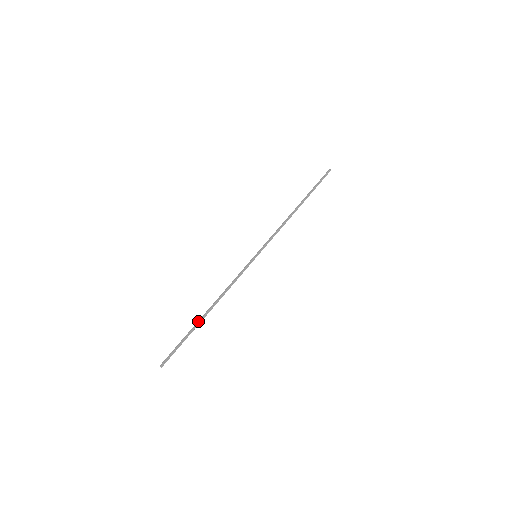
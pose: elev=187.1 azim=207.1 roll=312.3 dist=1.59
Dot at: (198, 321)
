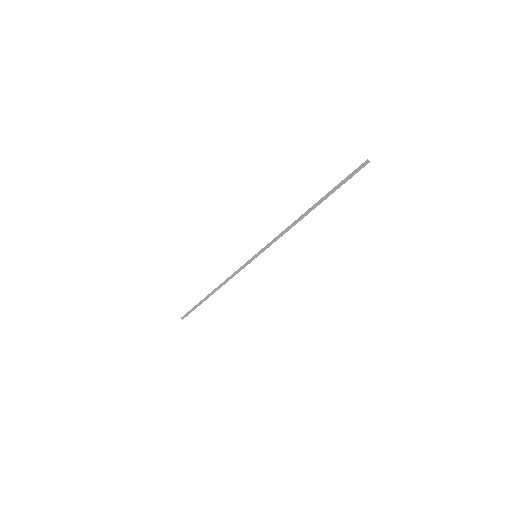
Dot at: (205, 298)
